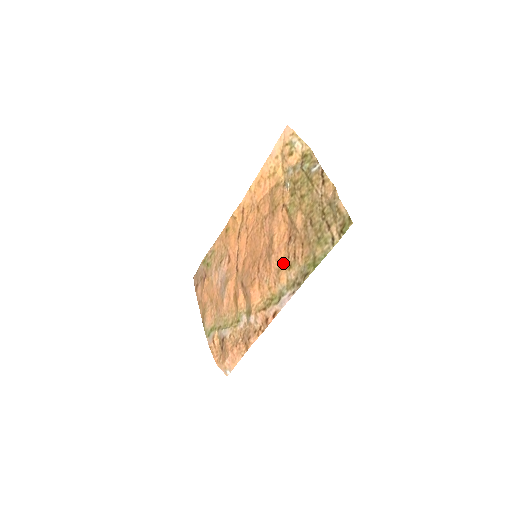
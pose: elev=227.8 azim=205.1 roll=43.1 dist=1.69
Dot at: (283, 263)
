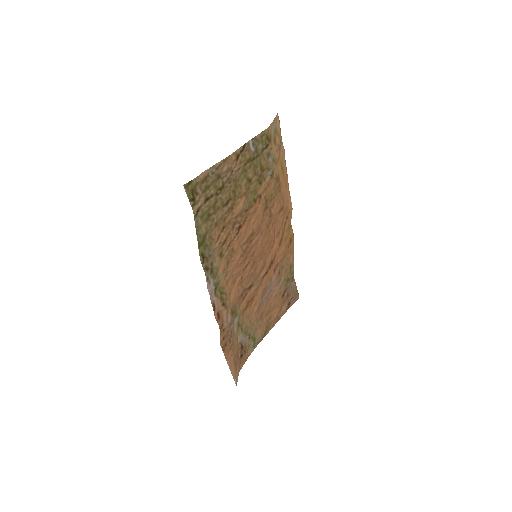
Dot at: (229, 253)
